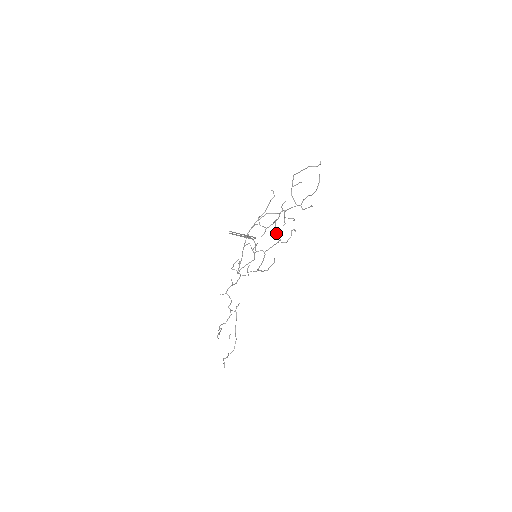
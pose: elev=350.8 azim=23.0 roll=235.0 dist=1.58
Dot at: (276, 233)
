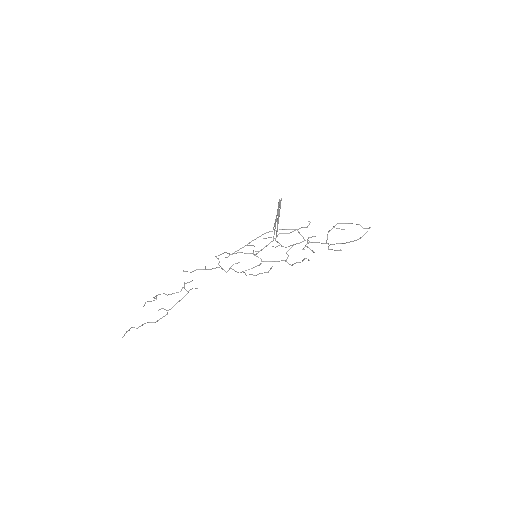
Dot at: occluded
